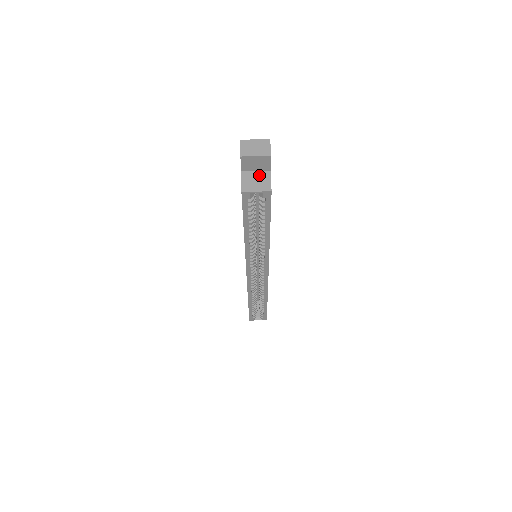
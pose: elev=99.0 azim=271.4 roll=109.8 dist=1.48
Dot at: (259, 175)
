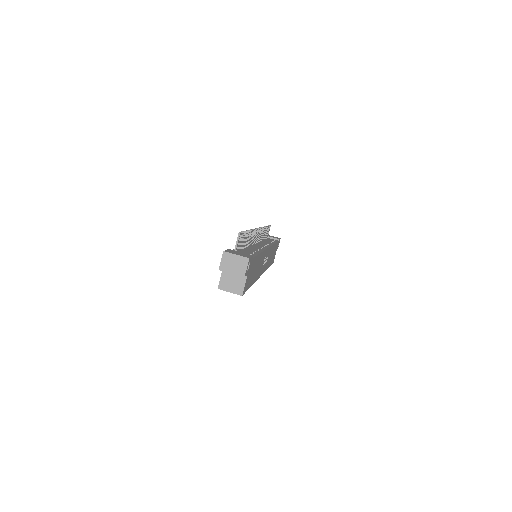
Dot at: (237, 276)
